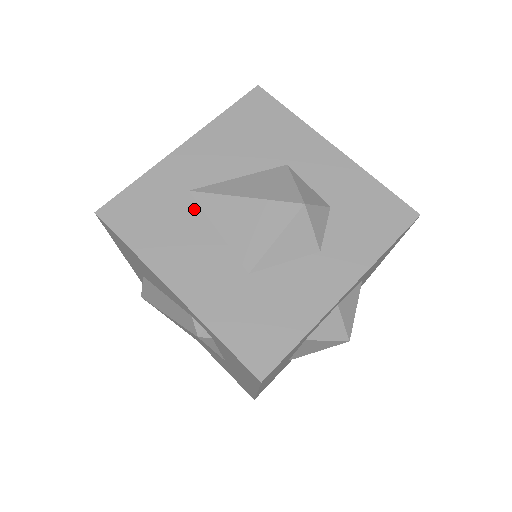
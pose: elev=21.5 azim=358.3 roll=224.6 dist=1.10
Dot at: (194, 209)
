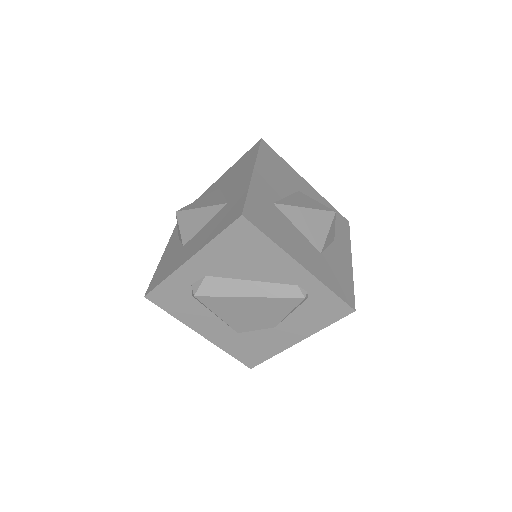
Dot at: (282, 215)
